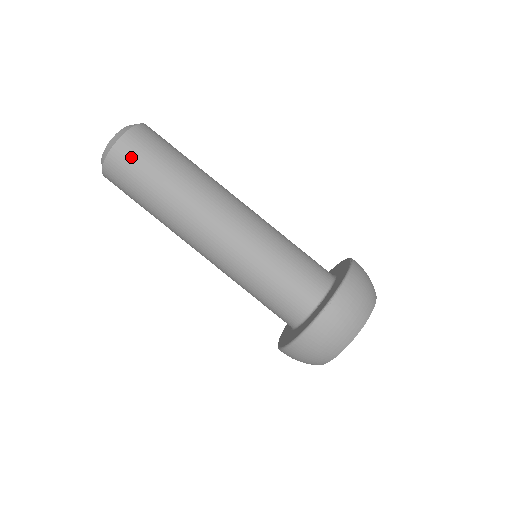
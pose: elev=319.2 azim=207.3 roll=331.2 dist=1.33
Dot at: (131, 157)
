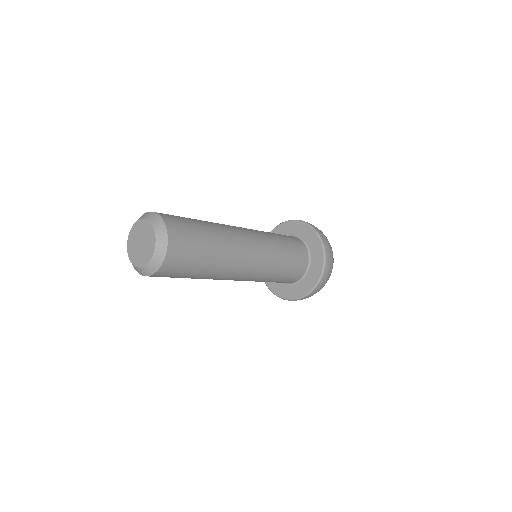
Dot at: (177, 266)
